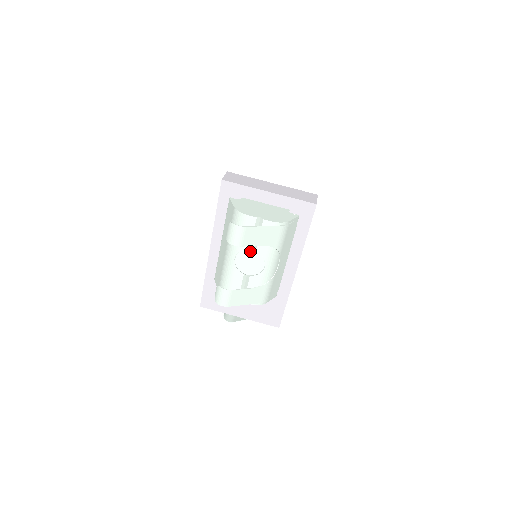
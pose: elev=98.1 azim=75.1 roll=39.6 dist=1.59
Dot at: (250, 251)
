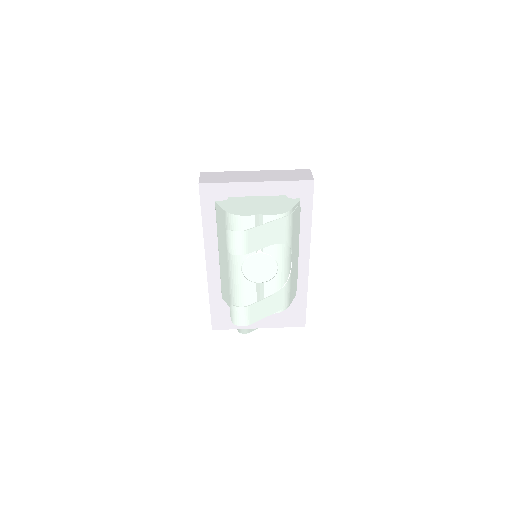
Dot at: (257, 255)
